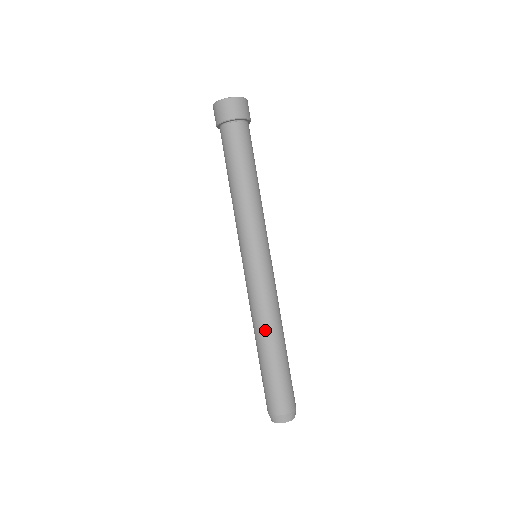
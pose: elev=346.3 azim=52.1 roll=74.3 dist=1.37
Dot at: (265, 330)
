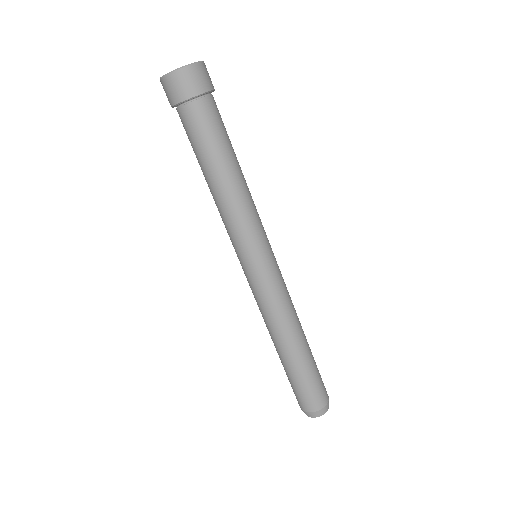
Dot at: (297, 329)
